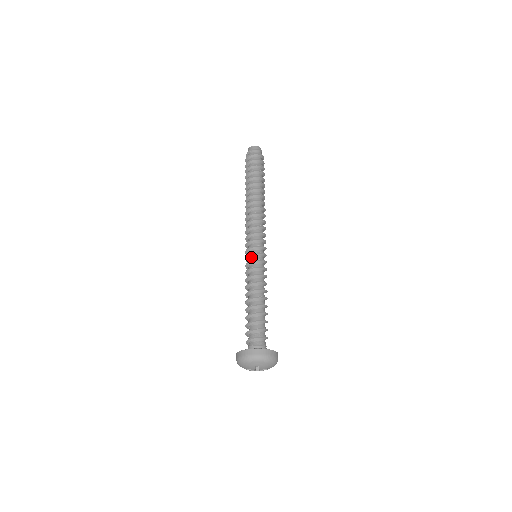
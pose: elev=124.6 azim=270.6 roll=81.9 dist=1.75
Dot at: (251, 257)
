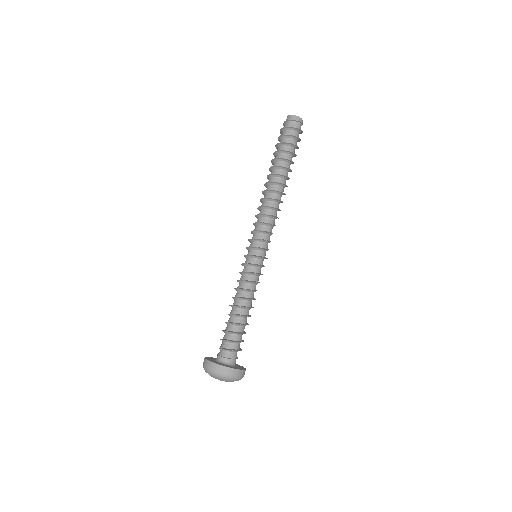
Dot at: (247, 258)
